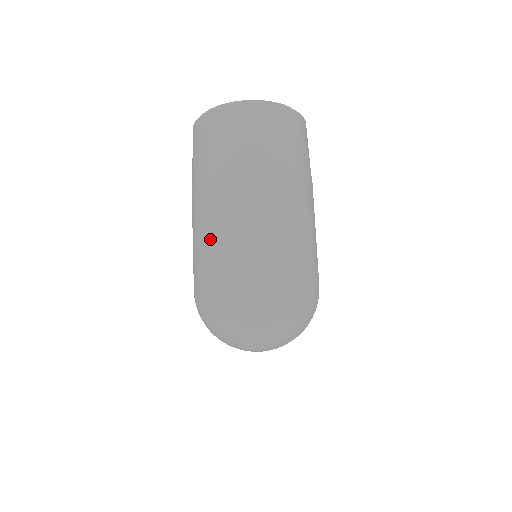
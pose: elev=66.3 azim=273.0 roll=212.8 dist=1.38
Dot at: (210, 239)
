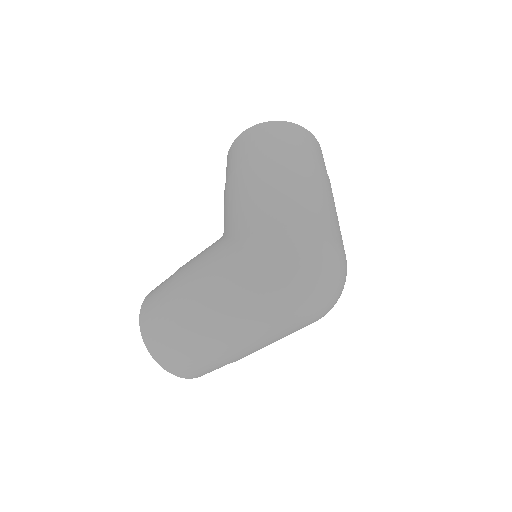
Dot at: (292, 193)
